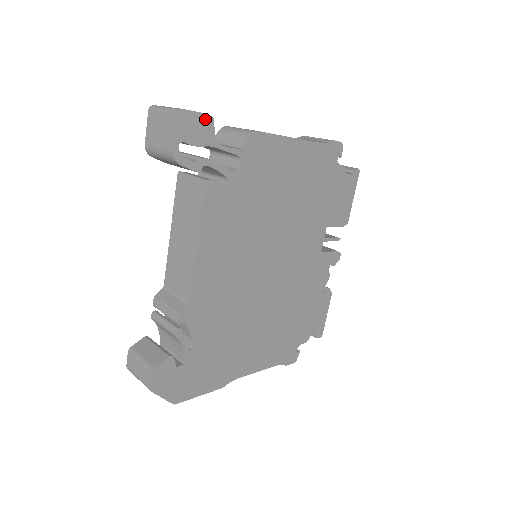
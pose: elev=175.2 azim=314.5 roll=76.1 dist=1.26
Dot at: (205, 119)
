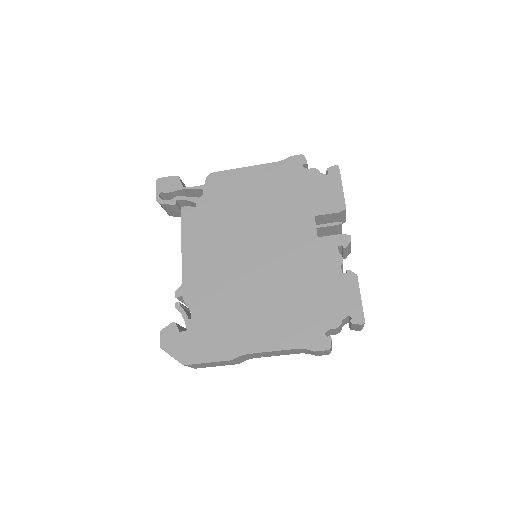
Dot at: (173, 178)
